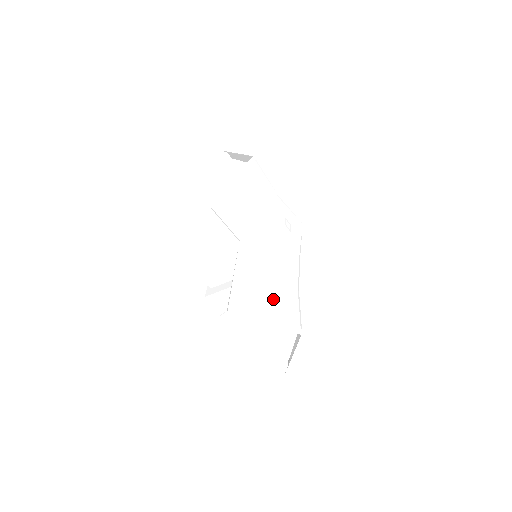
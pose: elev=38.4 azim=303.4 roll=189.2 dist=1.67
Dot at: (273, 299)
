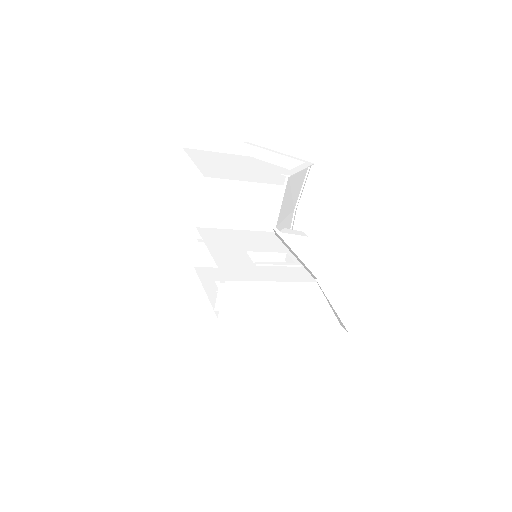
Dot at: occluded
